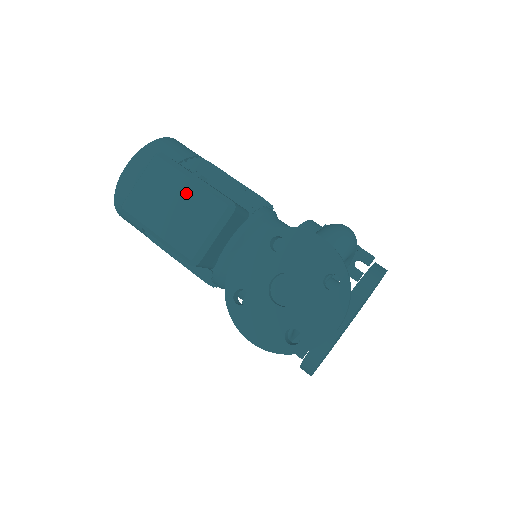
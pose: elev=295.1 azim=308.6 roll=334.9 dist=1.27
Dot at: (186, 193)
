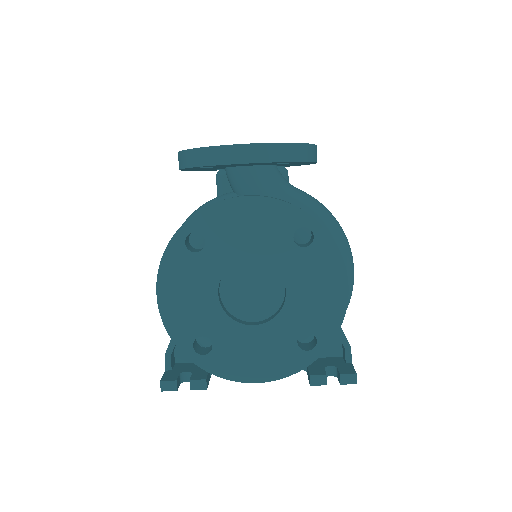
Dot at: occluded
